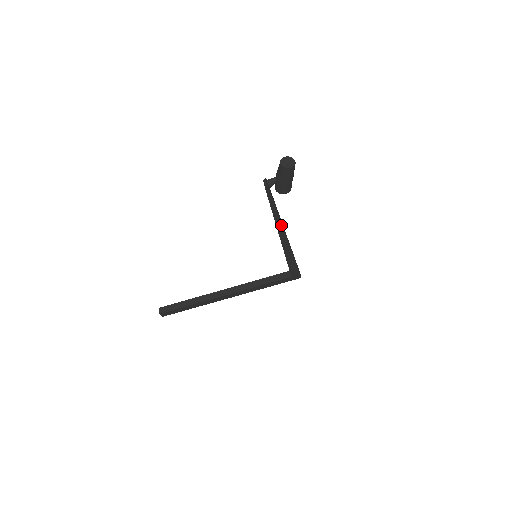
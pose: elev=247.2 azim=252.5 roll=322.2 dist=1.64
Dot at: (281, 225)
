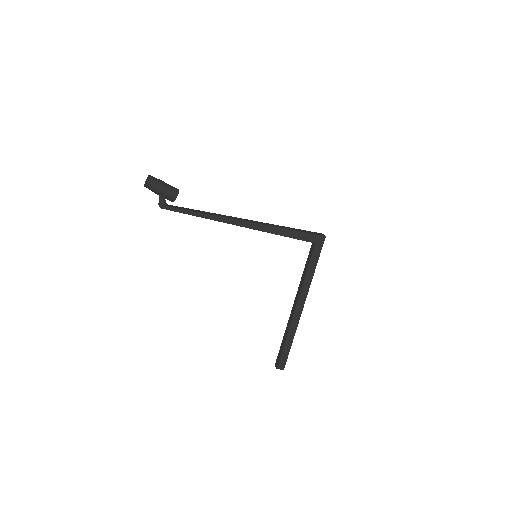
Dot at: (220, 217)
